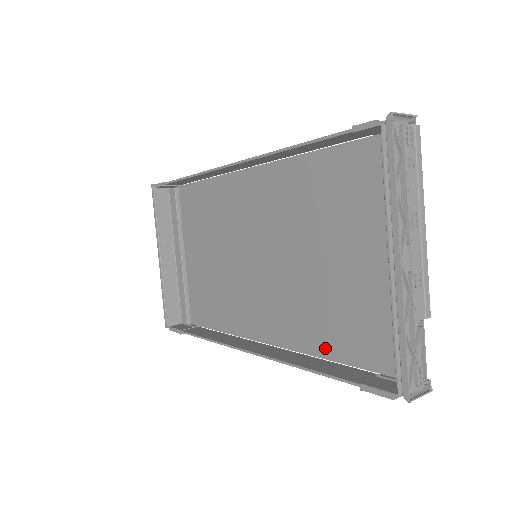
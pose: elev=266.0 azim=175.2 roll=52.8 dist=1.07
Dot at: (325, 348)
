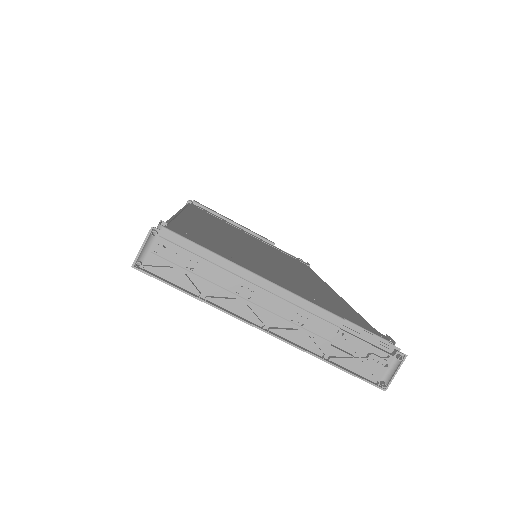
Dot at: occluded
